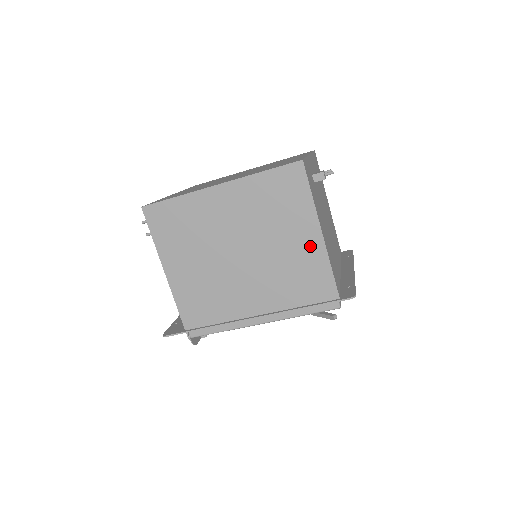
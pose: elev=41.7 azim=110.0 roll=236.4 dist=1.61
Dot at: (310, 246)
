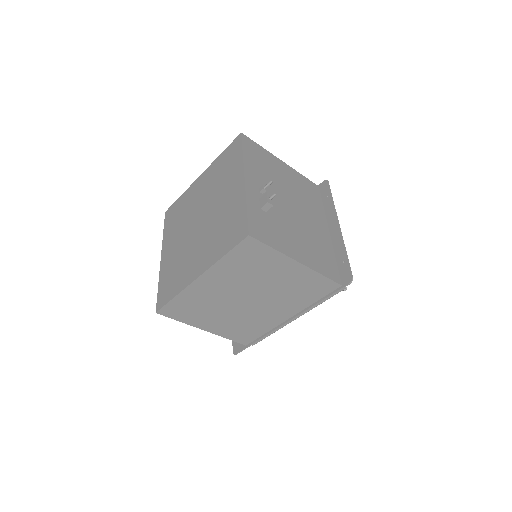
Dot at: (297, 273)
